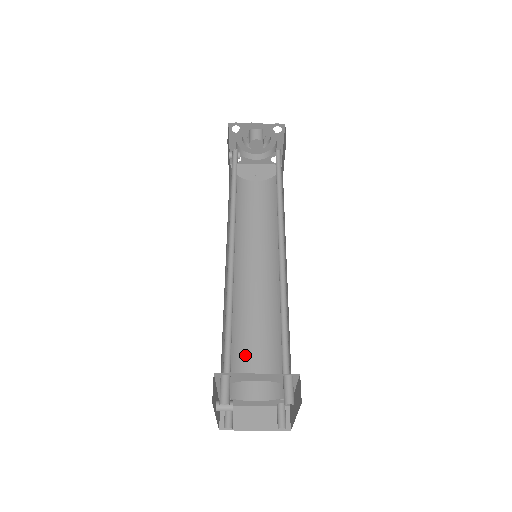
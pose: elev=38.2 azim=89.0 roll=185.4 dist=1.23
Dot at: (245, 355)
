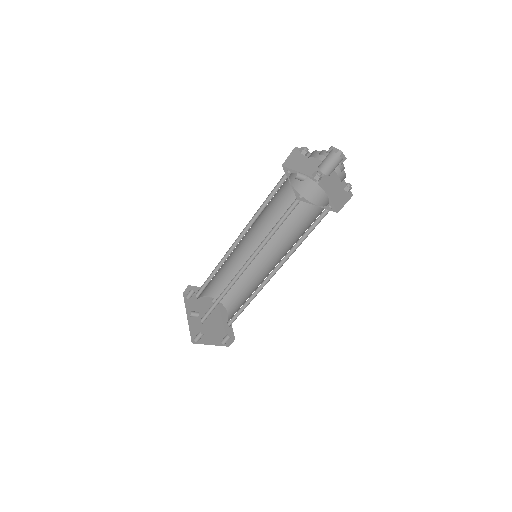
Dot at: (215, 280)
